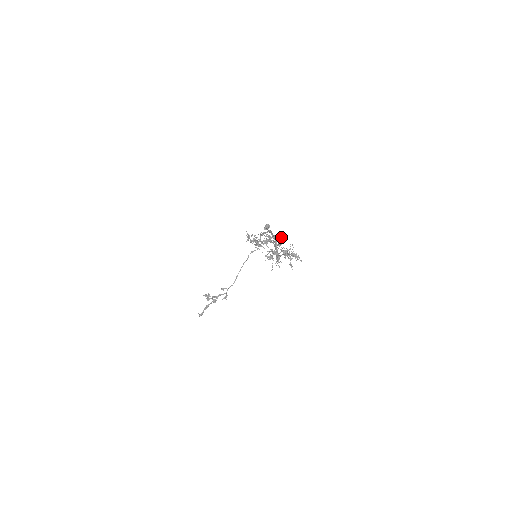
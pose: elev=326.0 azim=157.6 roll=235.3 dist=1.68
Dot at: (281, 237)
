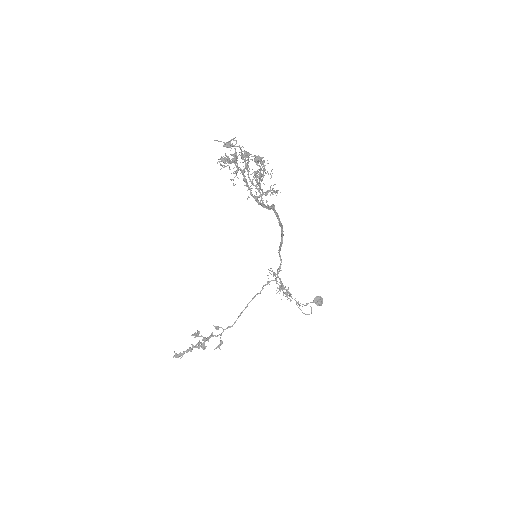
Dot at: (265, 173)
